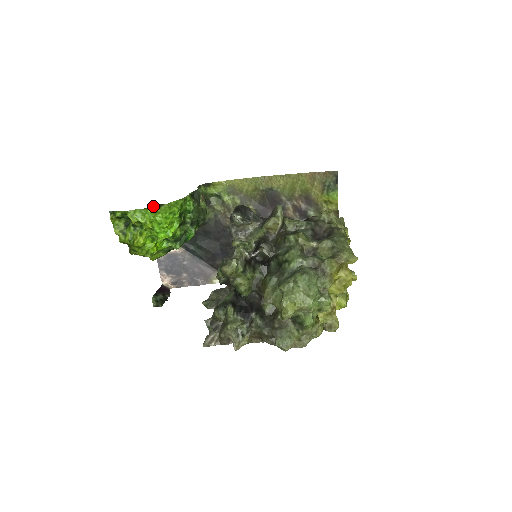
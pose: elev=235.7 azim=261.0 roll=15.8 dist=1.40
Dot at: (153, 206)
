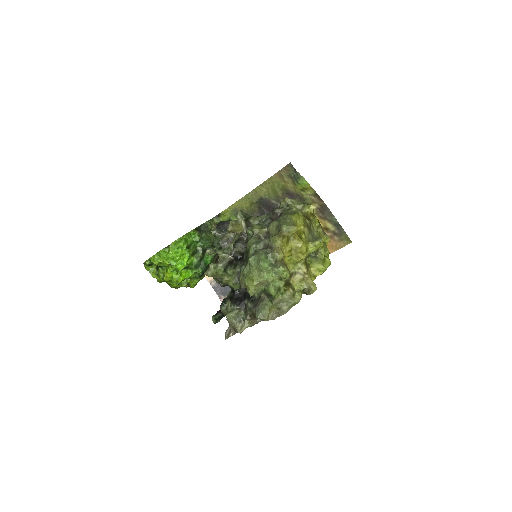
Dot at: (164, 248)
